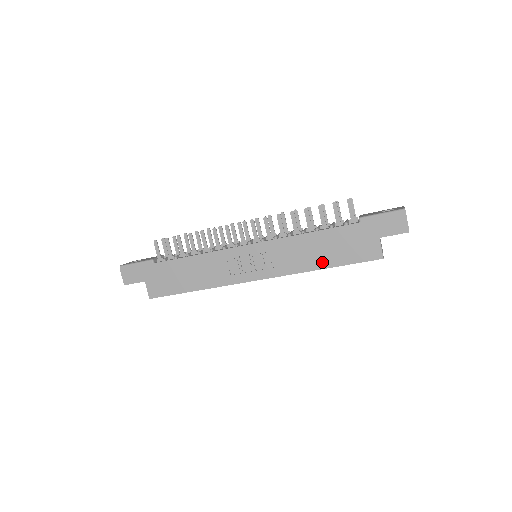
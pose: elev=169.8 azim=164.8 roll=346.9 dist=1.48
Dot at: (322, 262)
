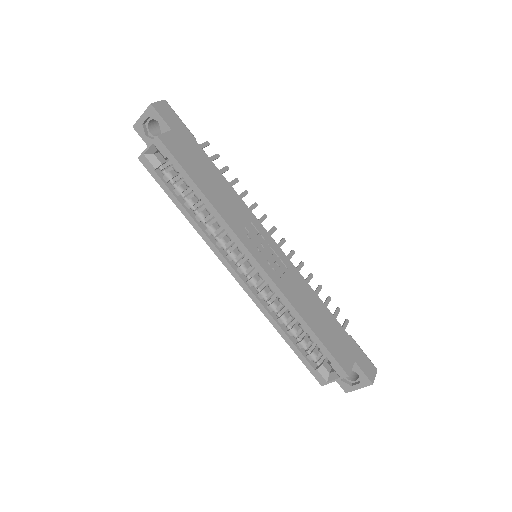
Dot at: (311, 320)
